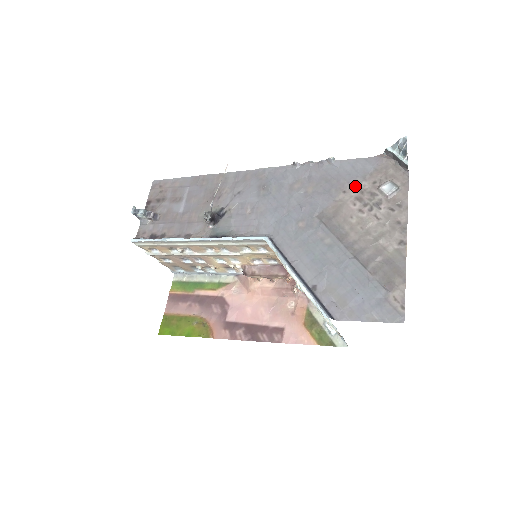
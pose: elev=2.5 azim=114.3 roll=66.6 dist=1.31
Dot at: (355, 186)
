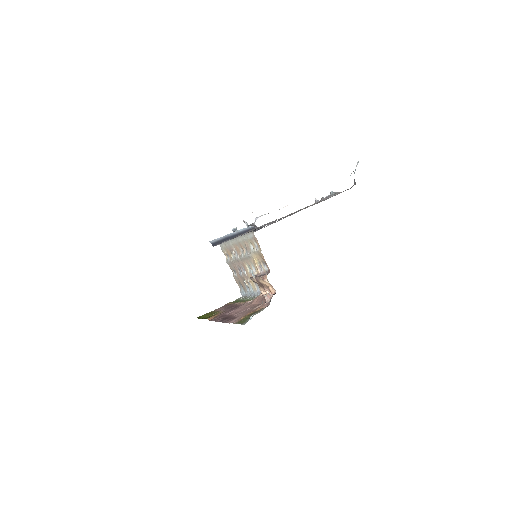
Dot at: occluded
